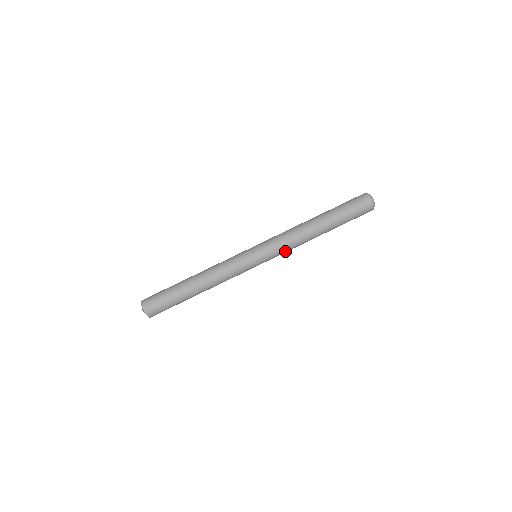
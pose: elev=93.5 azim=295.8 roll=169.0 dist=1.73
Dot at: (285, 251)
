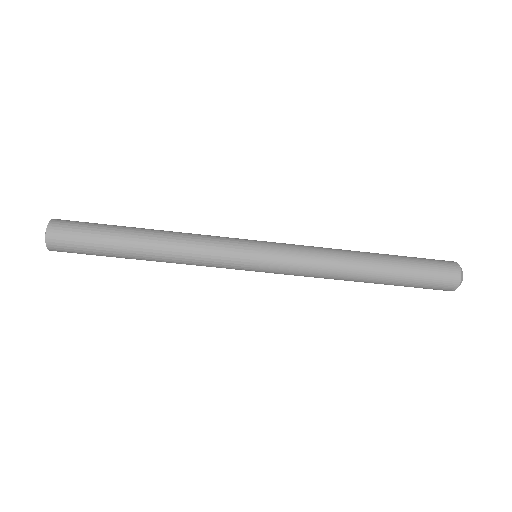
Dot at: (300, 275)
